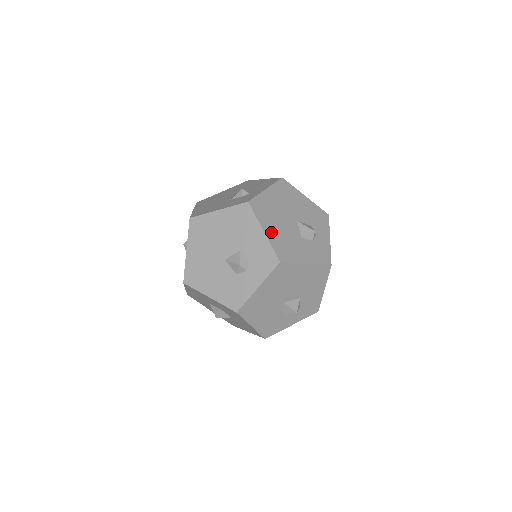
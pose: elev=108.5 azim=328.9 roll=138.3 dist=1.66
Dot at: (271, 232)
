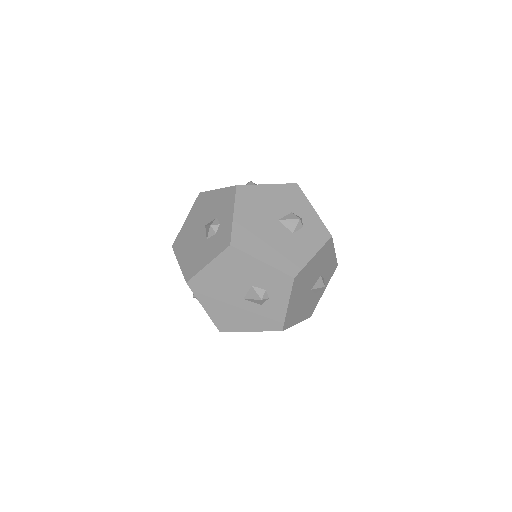
Dot at: (268, 256)
